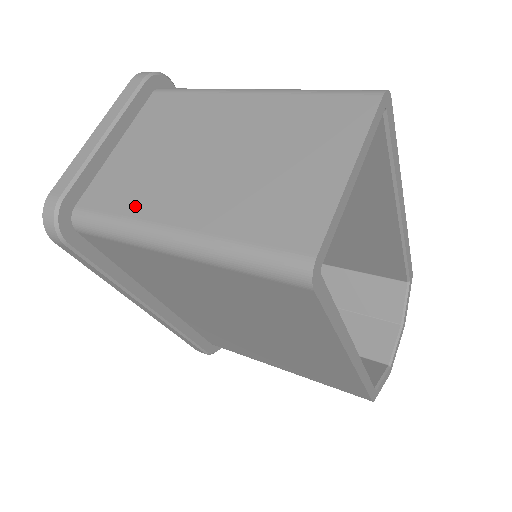
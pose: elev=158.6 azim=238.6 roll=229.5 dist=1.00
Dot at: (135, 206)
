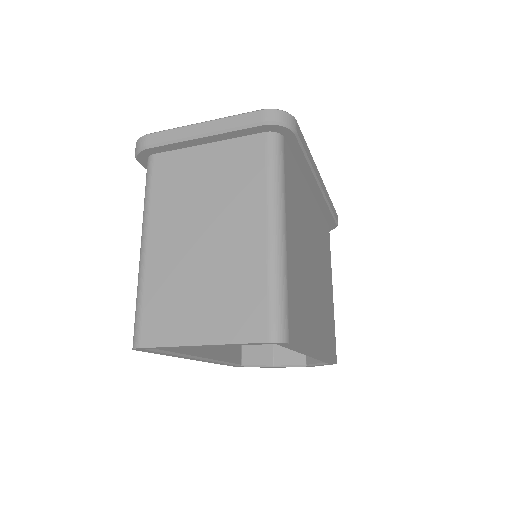
Dot at: (158, 203)
